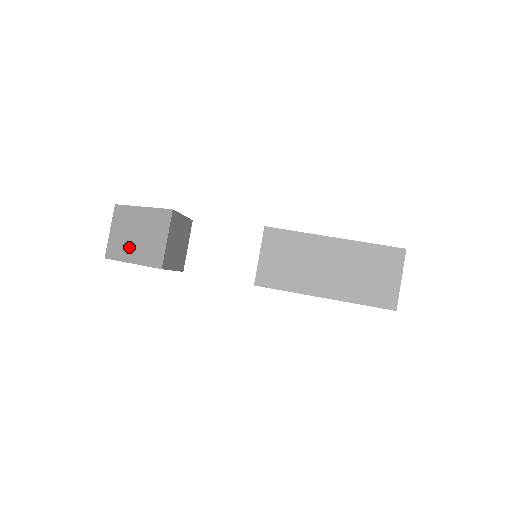
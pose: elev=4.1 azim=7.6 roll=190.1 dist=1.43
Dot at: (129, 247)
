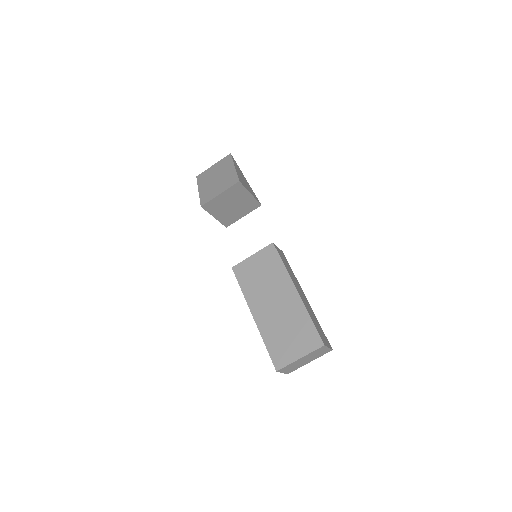
Dot at: (207, 181)
